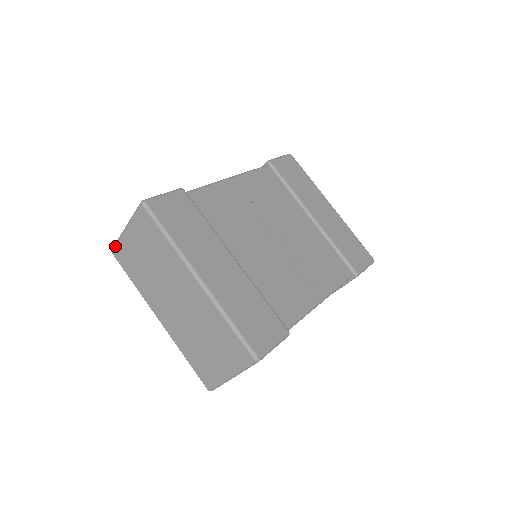
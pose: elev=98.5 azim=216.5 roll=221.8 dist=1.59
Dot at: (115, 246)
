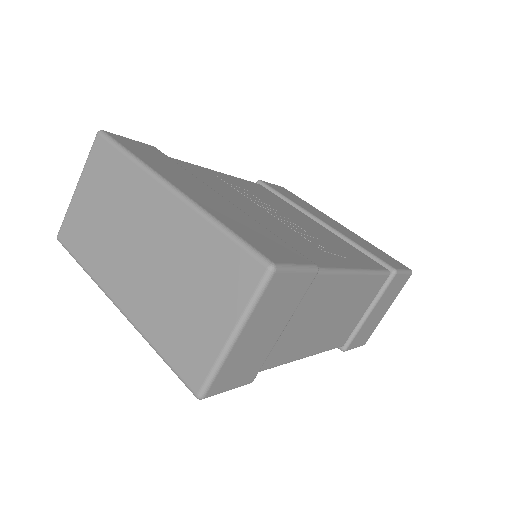
Dot at: (62, 224)
